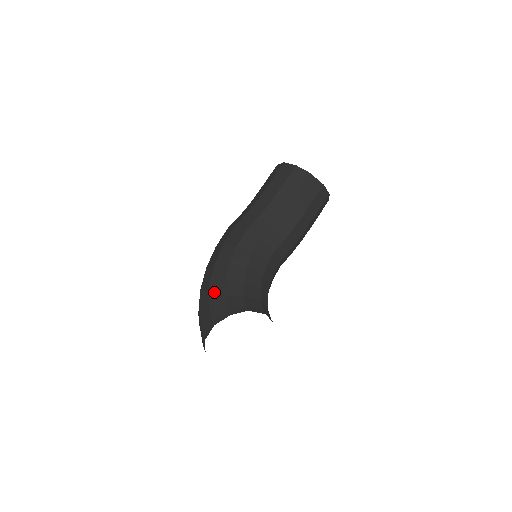
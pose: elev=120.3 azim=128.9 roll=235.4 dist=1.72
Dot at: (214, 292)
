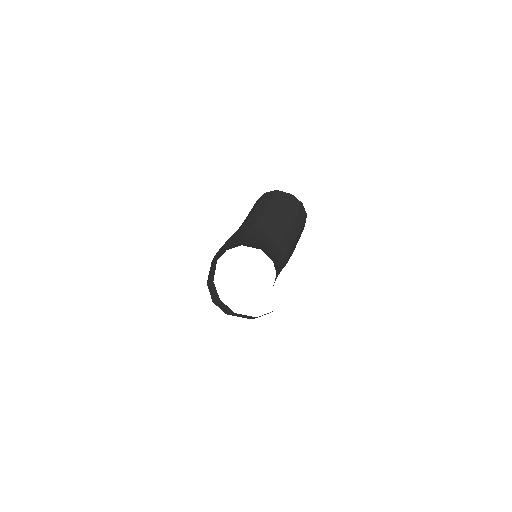
Dot at: (216, 258)
